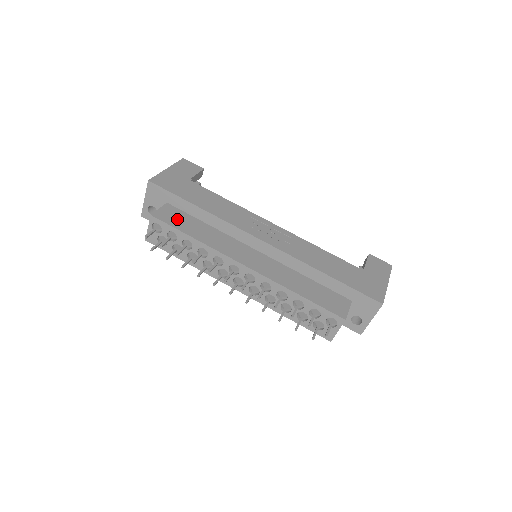
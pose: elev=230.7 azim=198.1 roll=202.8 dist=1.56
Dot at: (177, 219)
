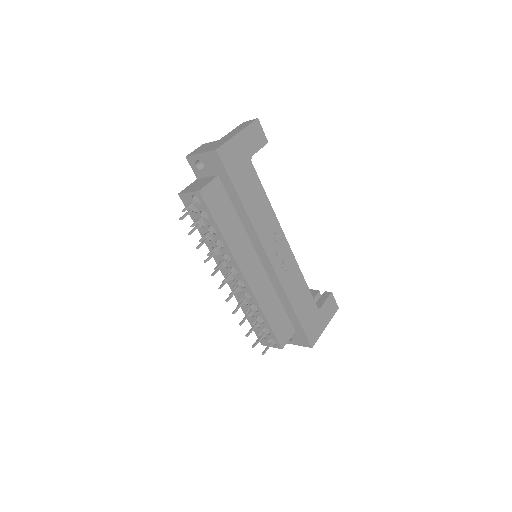
Dot at: (218, 203)
